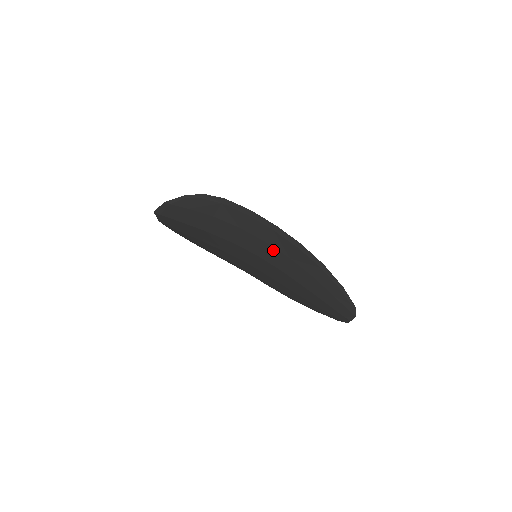
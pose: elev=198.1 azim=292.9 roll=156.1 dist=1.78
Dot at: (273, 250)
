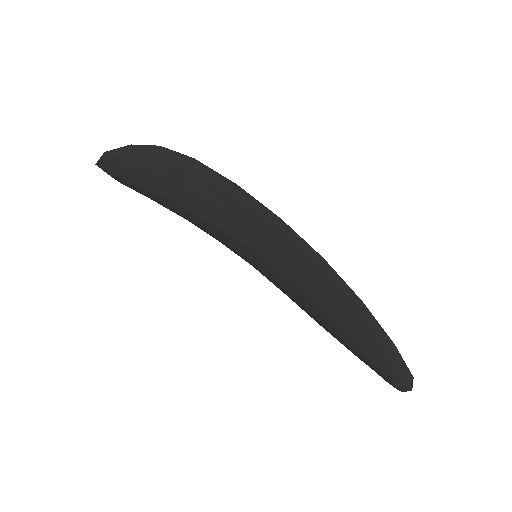
Dot at: (280, 255)
